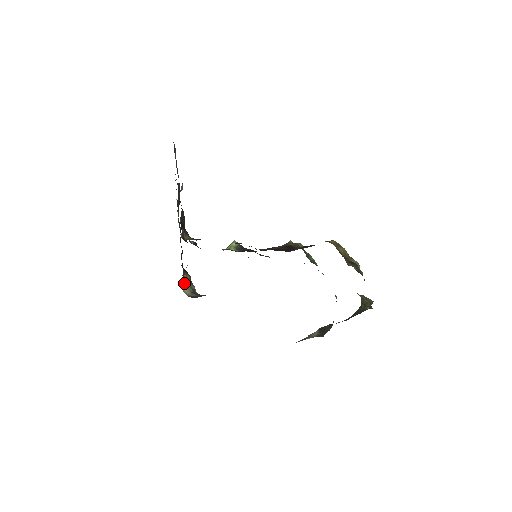
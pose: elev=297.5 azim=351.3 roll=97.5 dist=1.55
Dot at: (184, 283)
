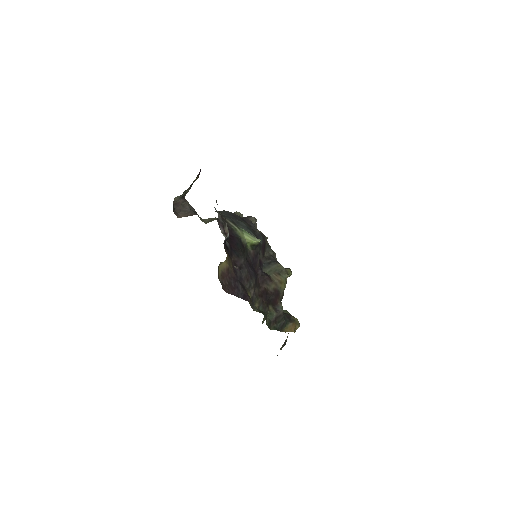
Dot at: (184, 192)
